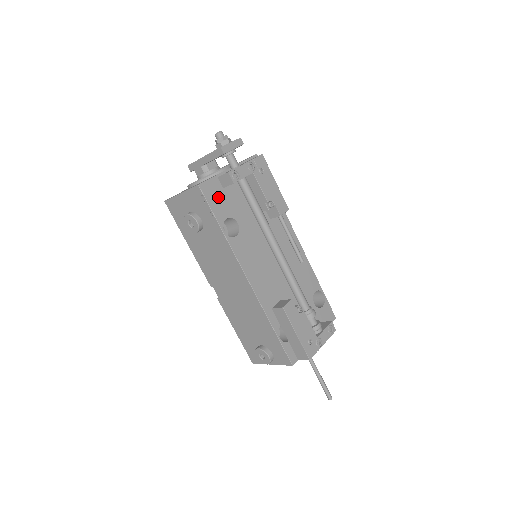
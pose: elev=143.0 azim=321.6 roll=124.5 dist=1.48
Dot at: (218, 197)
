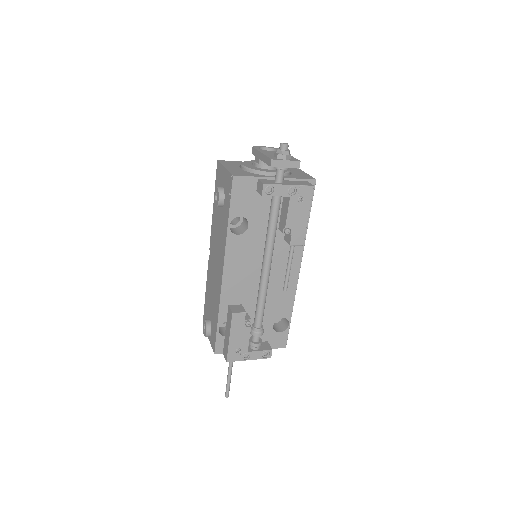
Dot at: (245, 195)
